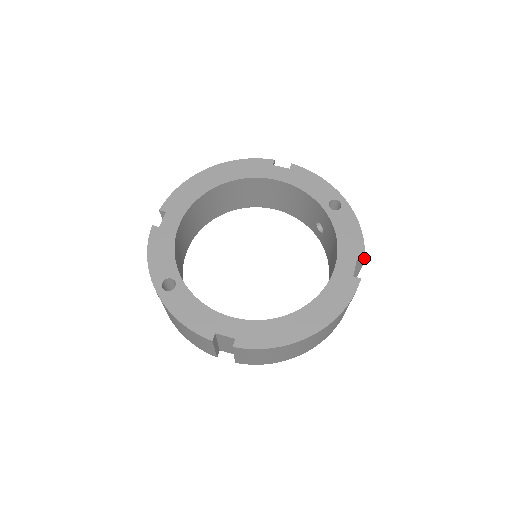
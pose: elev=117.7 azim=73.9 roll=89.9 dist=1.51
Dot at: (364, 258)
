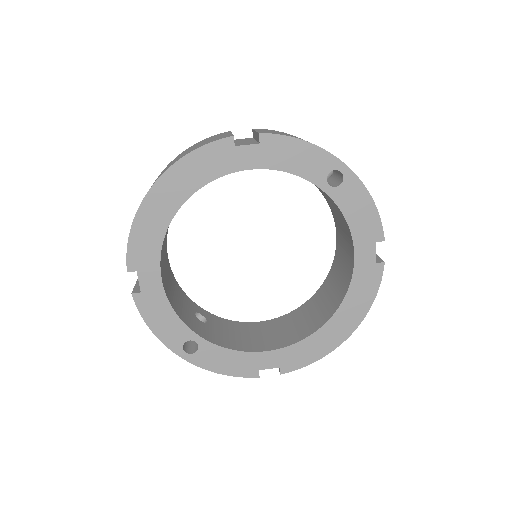
Dot at: (384, 237)
